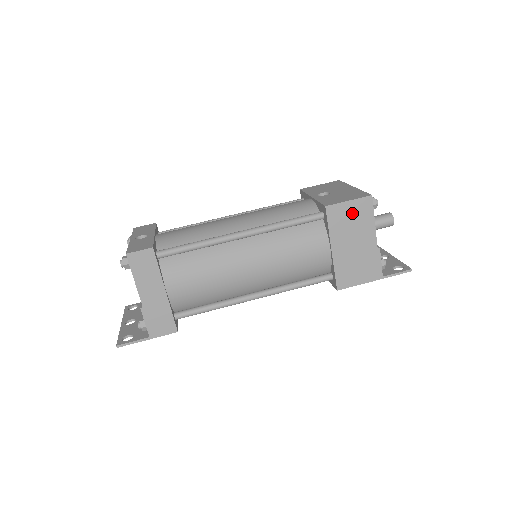
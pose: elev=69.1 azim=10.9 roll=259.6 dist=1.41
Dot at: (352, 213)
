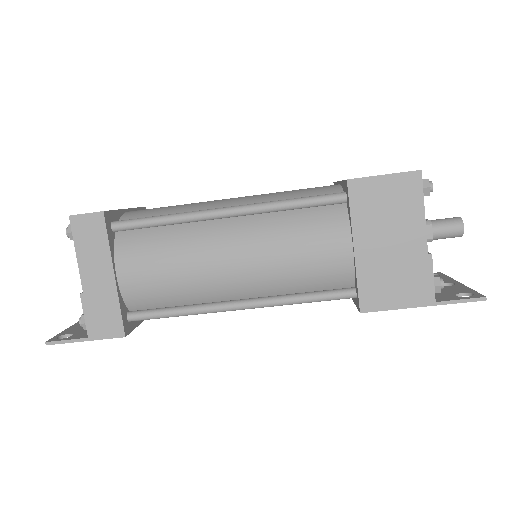
Dot at: (388, 194)
